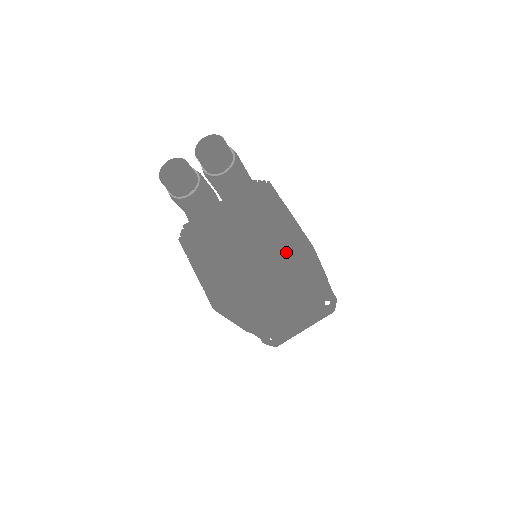
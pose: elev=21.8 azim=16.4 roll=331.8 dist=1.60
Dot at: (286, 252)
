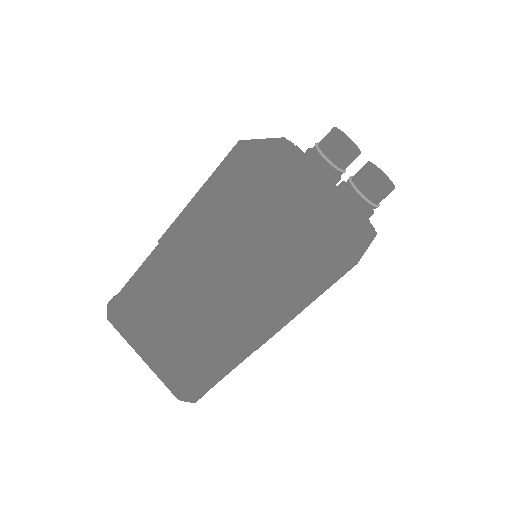
Dot at: (335, 232)
